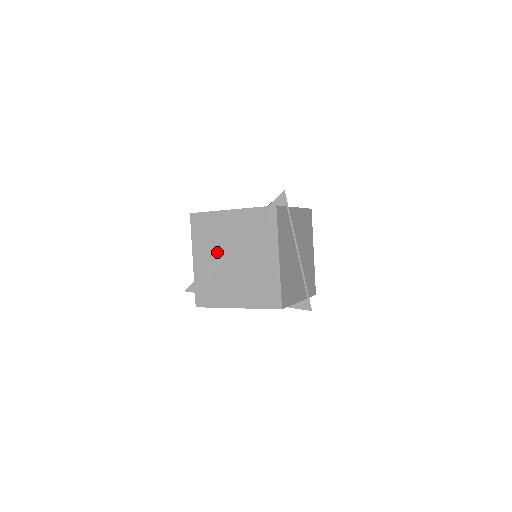
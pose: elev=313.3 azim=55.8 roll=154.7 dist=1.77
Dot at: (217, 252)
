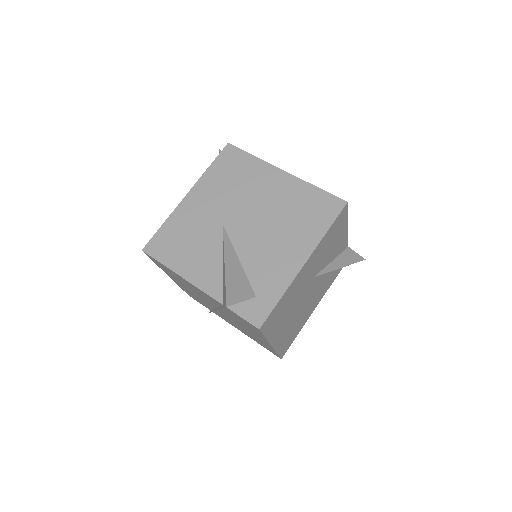
Dot at: (216, 244)
